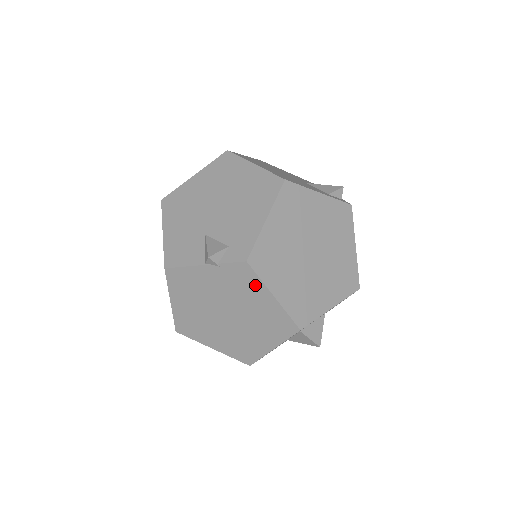
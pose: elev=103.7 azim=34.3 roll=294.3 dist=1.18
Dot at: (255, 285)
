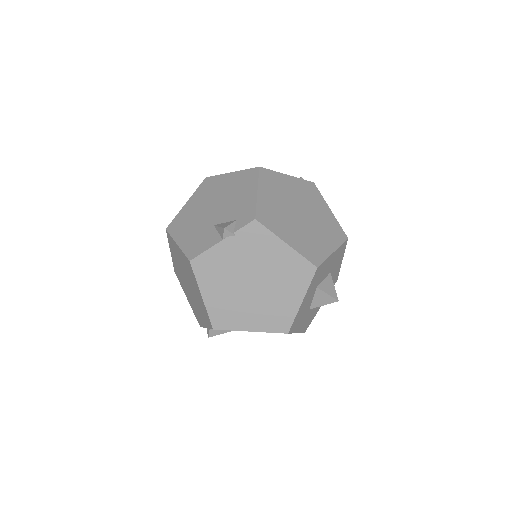
Dot at: (268, 239)
